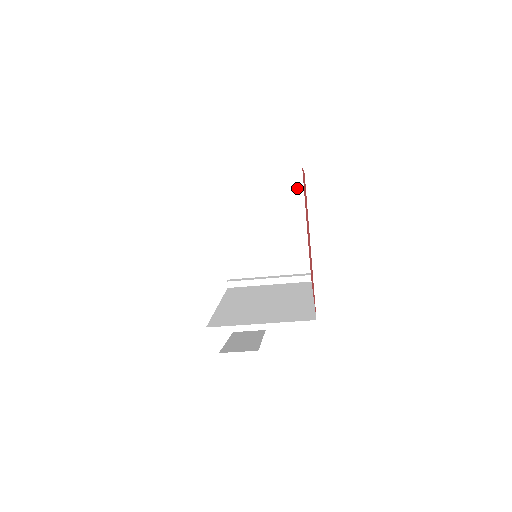
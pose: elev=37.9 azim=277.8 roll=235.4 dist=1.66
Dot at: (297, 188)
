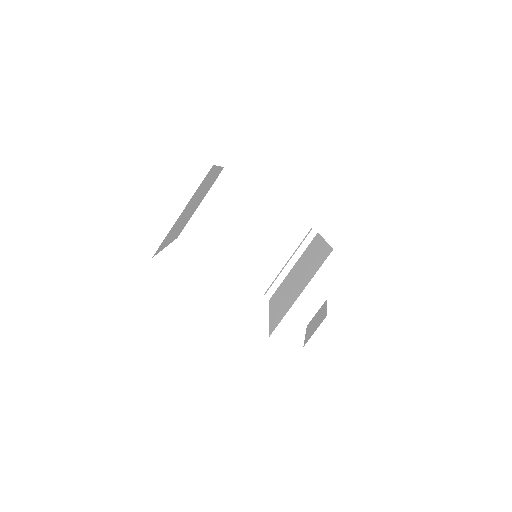
Dot at: (237, 184)
